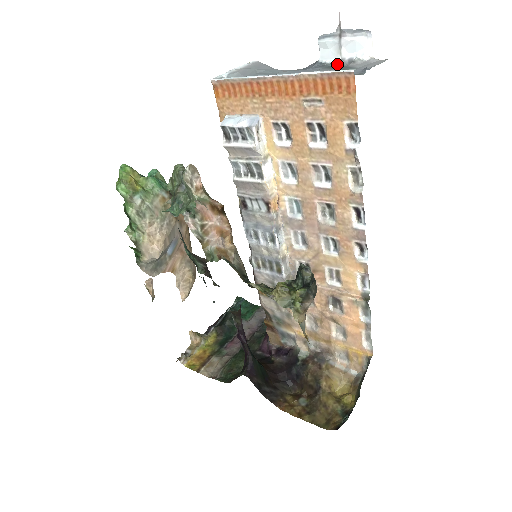
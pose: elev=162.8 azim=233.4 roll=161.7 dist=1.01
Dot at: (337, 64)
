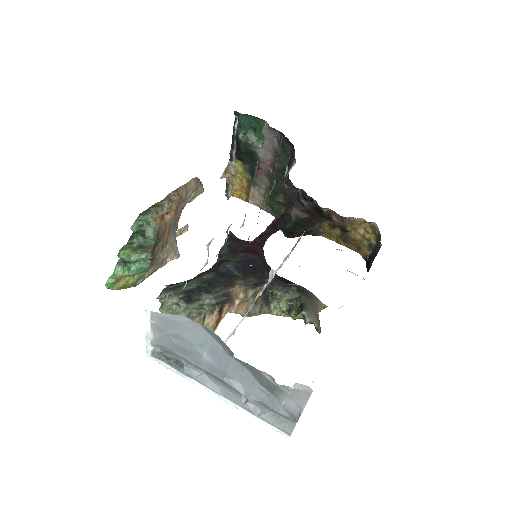
Dot at: (257, 370)
